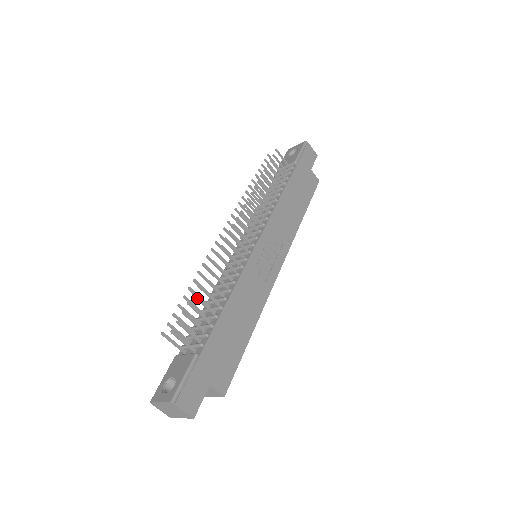
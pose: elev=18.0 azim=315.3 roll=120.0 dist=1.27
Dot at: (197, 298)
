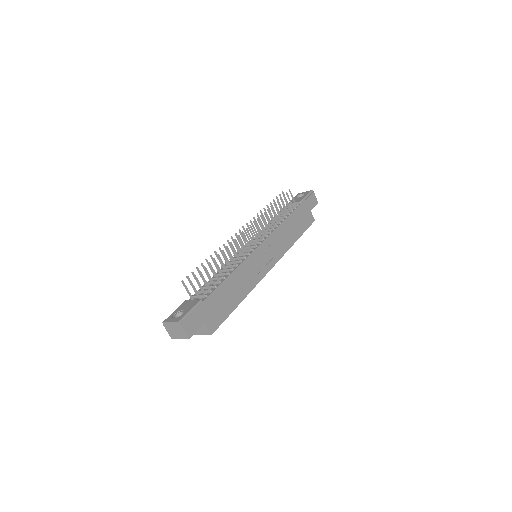
Dot at: (211, 266)
